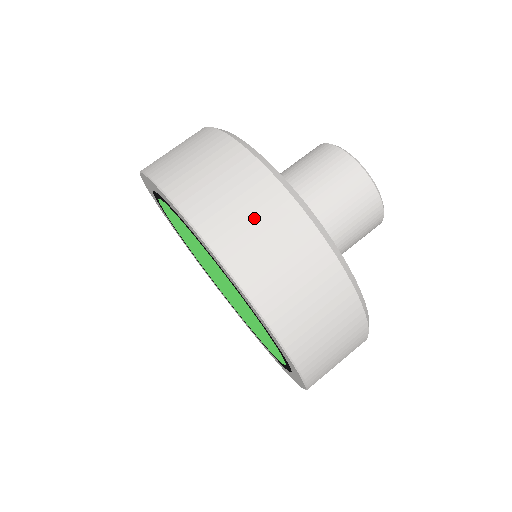
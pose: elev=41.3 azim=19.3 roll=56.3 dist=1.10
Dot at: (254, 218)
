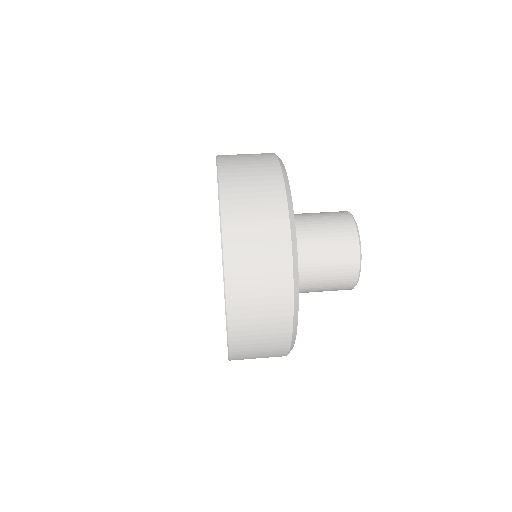
Dot at: (263, 337)
